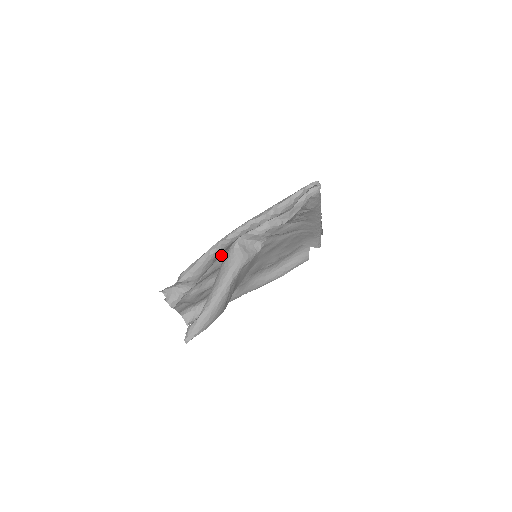
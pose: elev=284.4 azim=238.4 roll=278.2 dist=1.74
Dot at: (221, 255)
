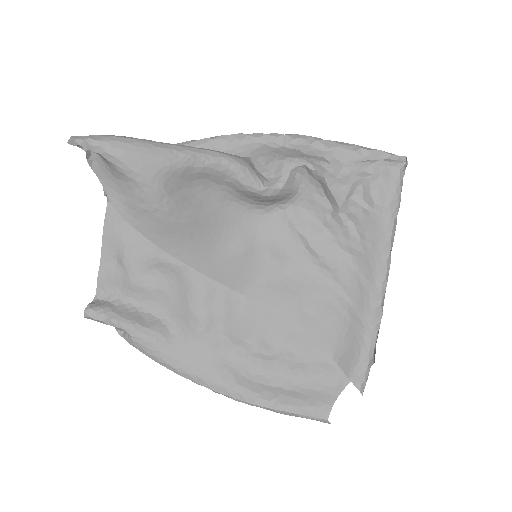
Dot at: occluded
